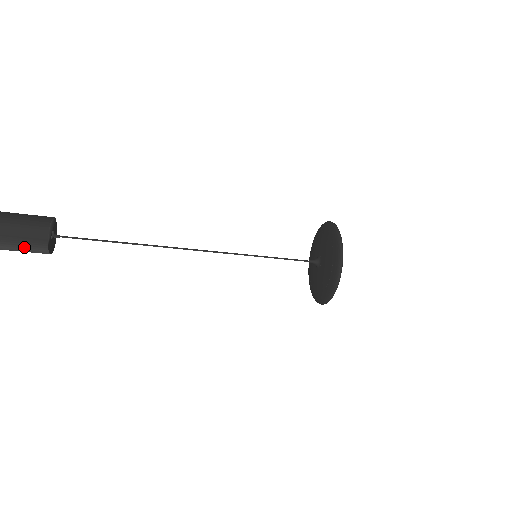
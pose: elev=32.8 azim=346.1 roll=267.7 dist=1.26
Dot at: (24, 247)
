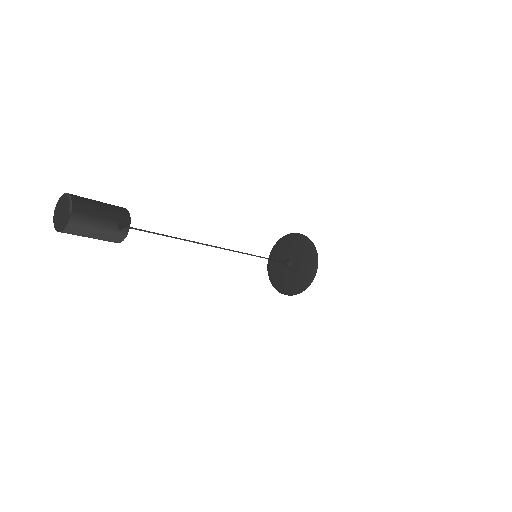
Dot at: (108, 230)
